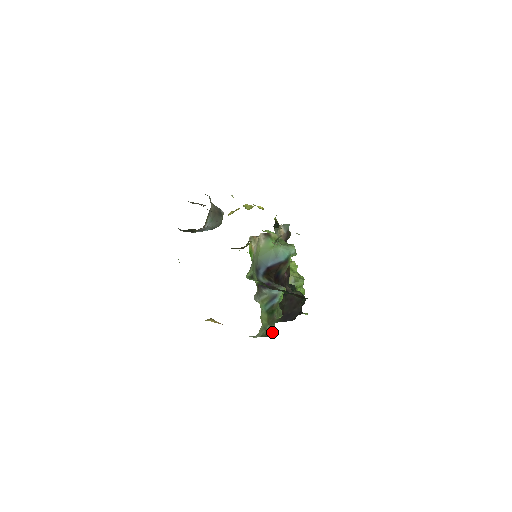
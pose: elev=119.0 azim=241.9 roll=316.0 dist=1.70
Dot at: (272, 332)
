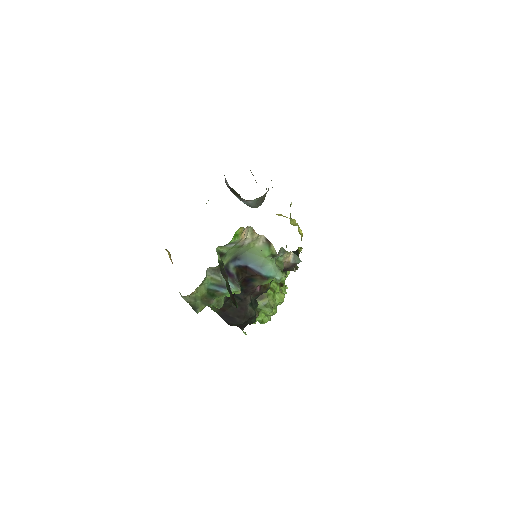
Dot at: (199, 309)
